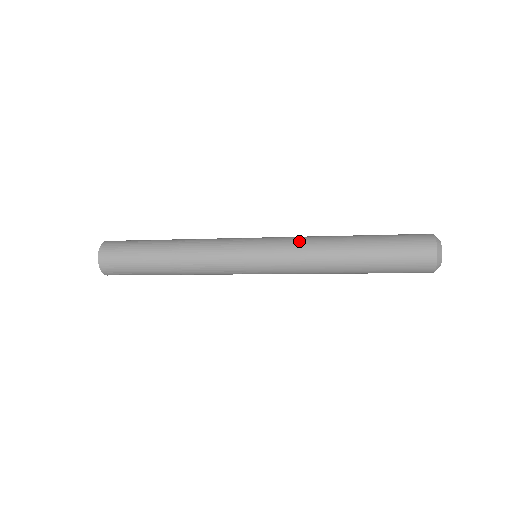
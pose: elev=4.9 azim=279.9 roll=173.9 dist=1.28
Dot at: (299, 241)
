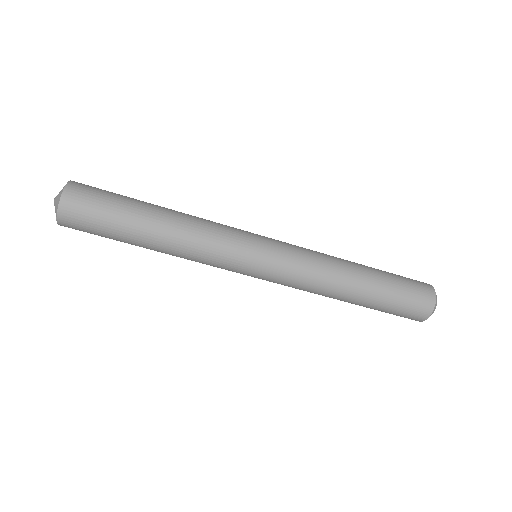
Dot at: occluded
